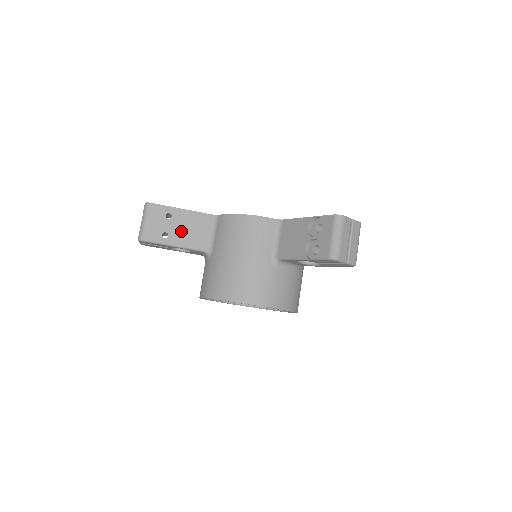
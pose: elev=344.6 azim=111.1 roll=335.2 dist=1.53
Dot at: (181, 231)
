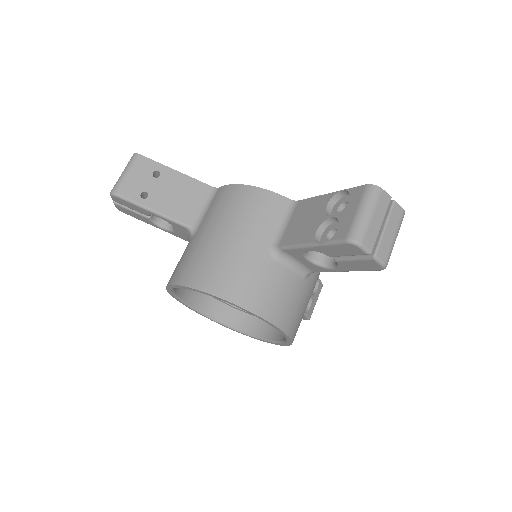
Dot at: (166, 195)
